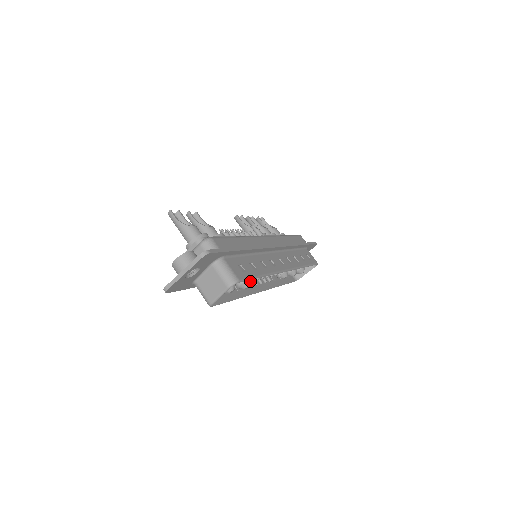
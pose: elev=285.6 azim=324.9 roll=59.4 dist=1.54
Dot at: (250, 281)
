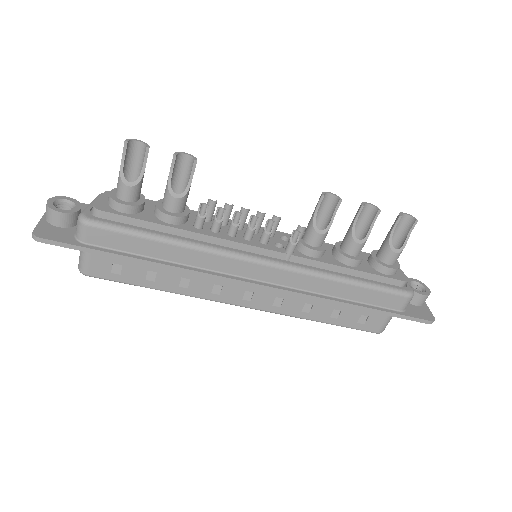
Dot at: occluded
